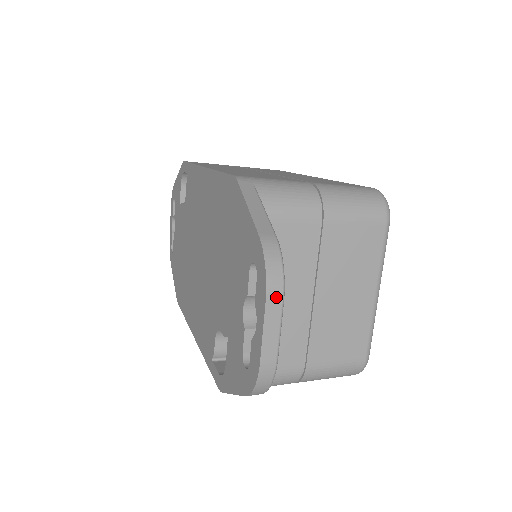
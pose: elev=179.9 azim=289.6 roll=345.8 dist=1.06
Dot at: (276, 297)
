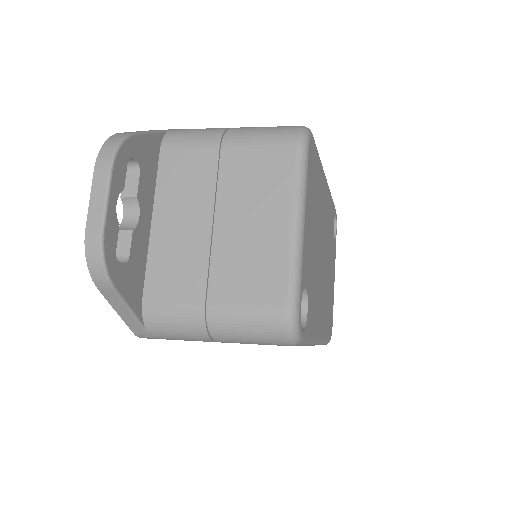
Dot at: (104, 166)
